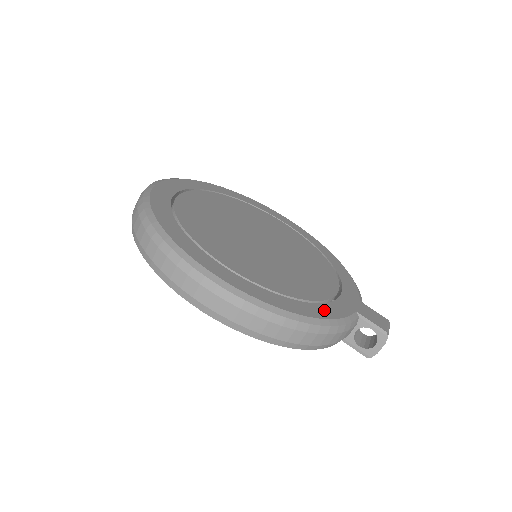
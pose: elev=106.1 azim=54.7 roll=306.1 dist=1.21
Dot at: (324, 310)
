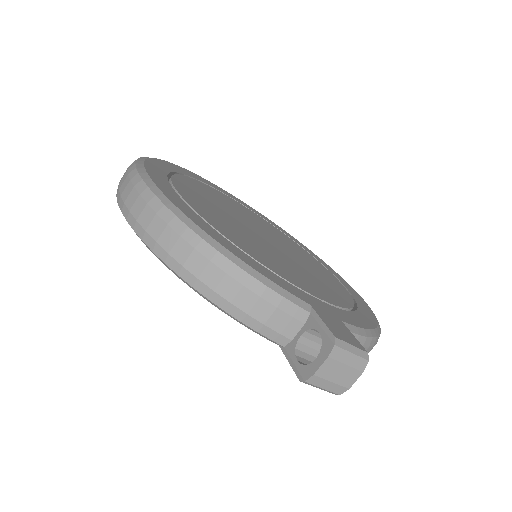
Dot at: (248, 259)
